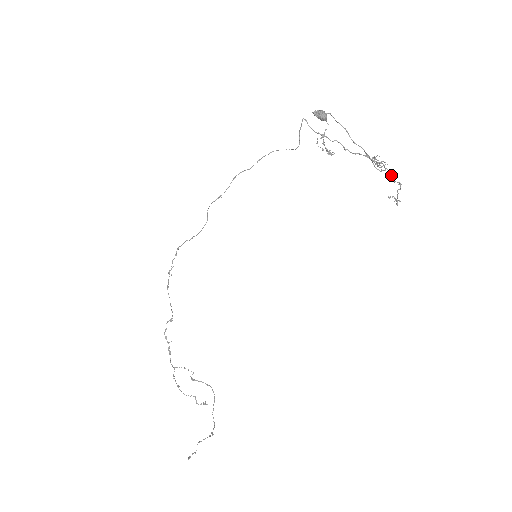
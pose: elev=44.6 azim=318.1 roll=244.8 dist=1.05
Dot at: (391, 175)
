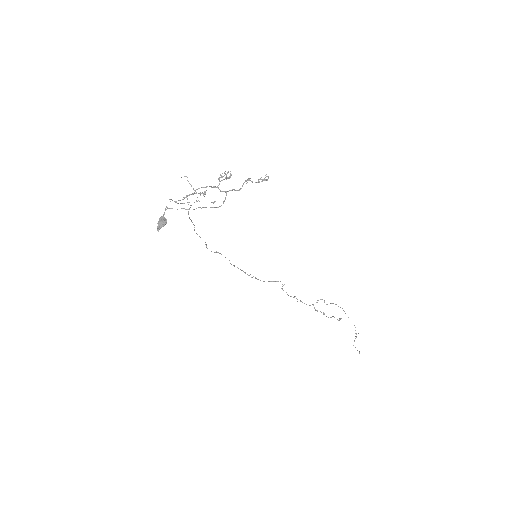
Dot at: (234, 190)
